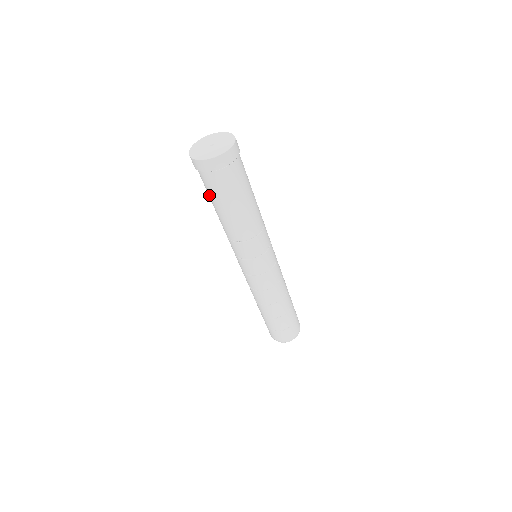
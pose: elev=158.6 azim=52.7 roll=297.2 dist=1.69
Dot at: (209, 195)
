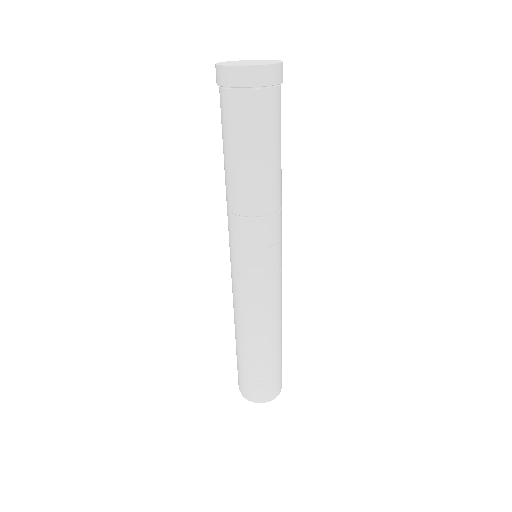
Dot at: (230, 136)
